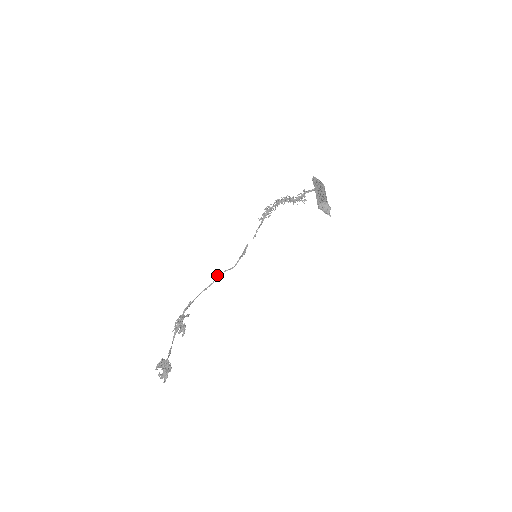
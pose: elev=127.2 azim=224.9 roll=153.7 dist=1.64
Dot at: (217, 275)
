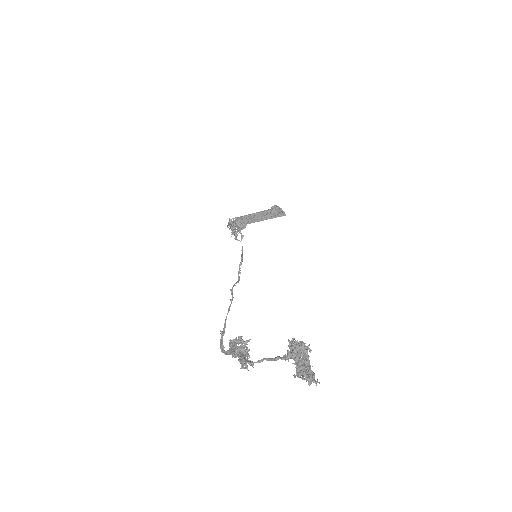
Dot at: occluded
